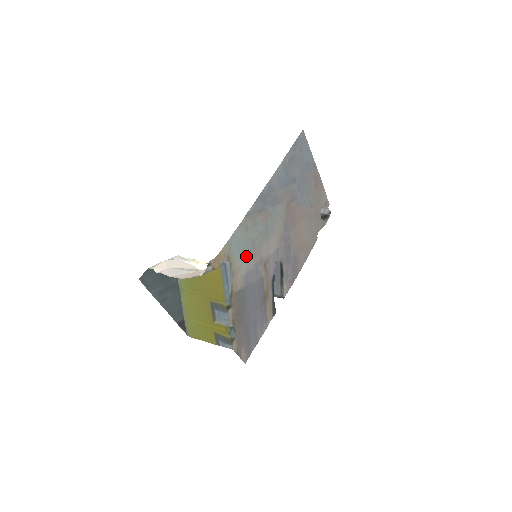
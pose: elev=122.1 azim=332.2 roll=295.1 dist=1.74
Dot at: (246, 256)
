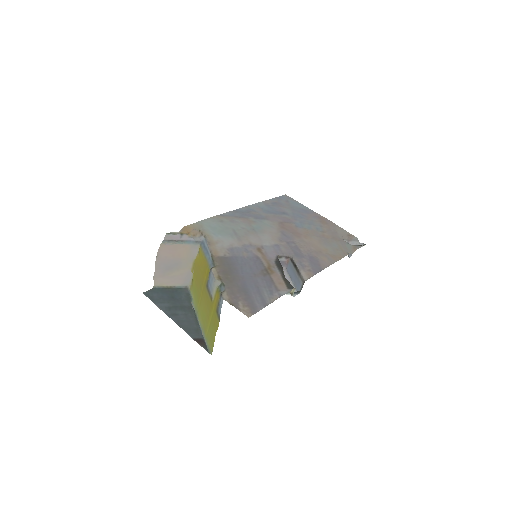
Dot at: (226, 237)
